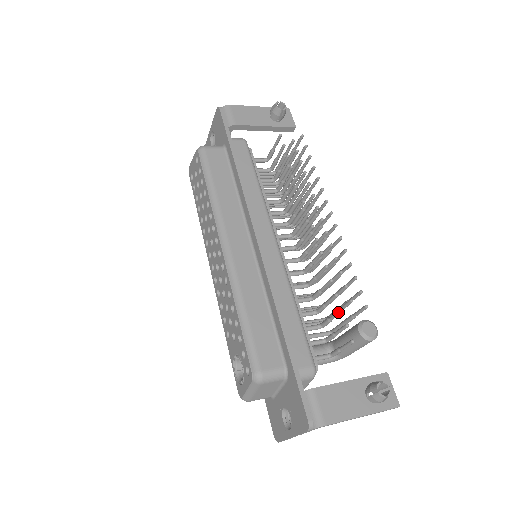
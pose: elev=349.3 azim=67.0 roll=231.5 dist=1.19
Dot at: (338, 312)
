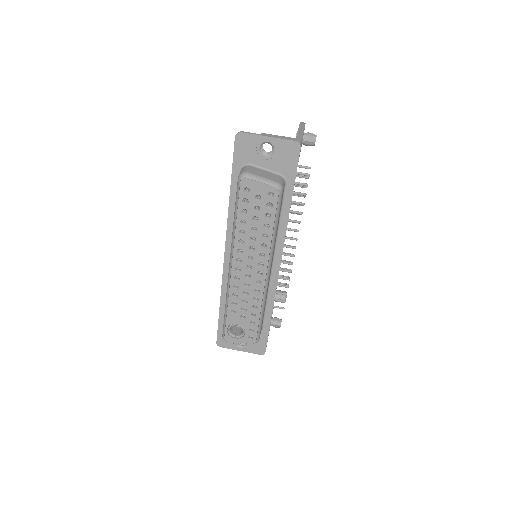
Dot at: occluded
